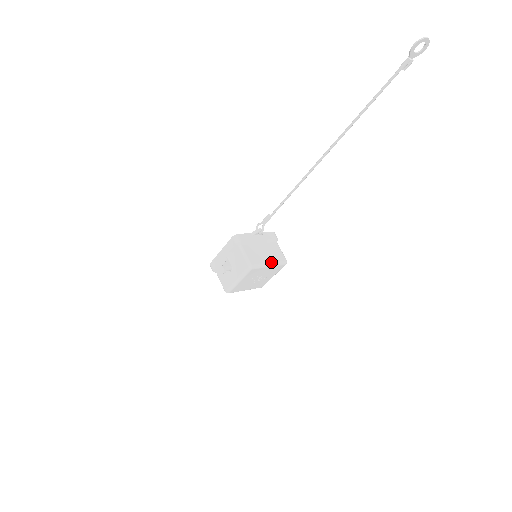
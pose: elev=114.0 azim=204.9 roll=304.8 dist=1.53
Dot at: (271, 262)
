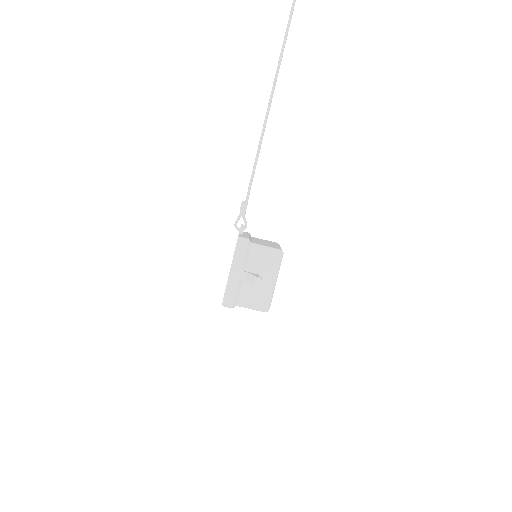
Dot at: (278, 245)
